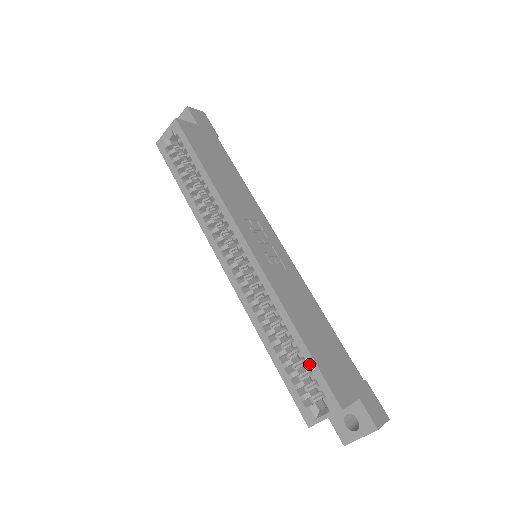
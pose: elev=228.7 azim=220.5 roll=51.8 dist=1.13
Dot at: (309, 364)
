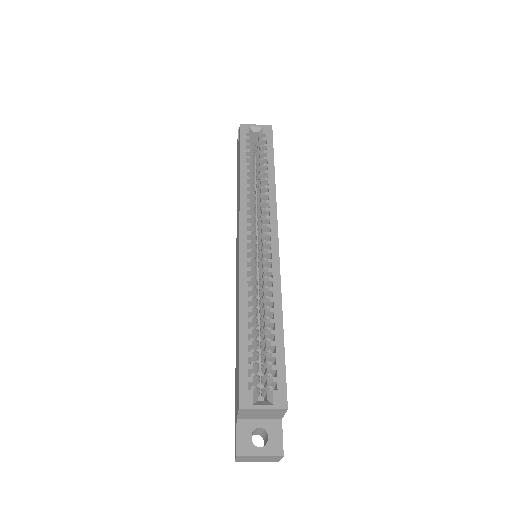
Dot at: (278, 355)
